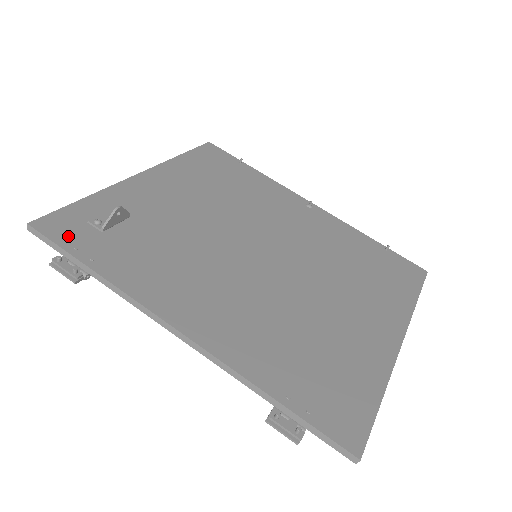
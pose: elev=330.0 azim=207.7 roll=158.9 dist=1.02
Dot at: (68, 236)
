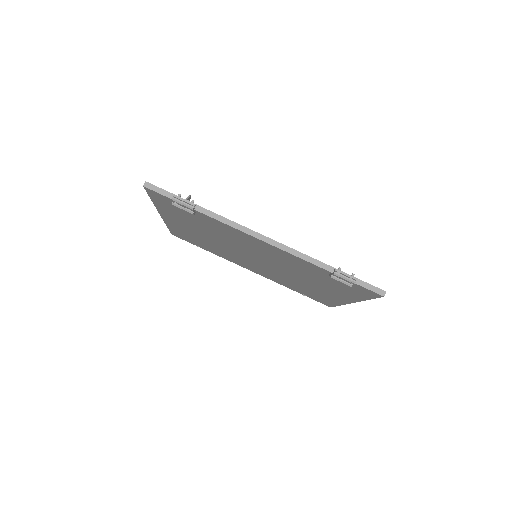
Dot at: occluded
